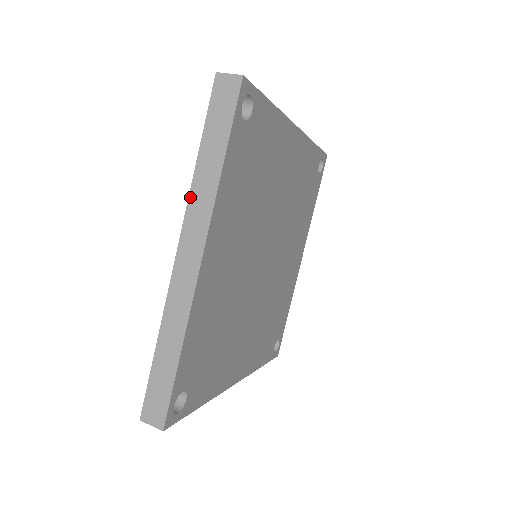
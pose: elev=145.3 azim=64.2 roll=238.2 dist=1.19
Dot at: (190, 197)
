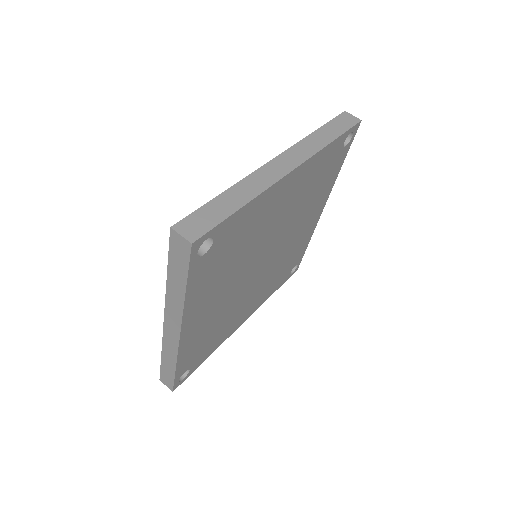
Dot at: (166, 297)
